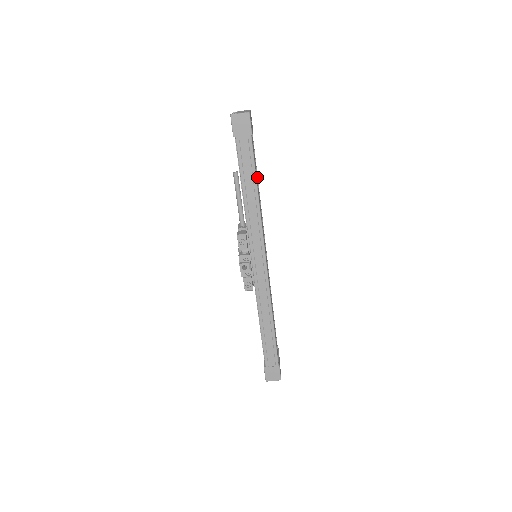
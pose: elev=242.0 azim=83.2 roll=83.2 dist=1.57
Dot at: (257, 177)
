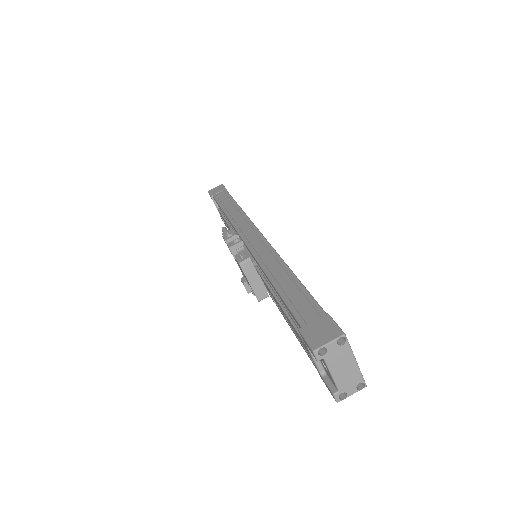
Dot at: occluded
